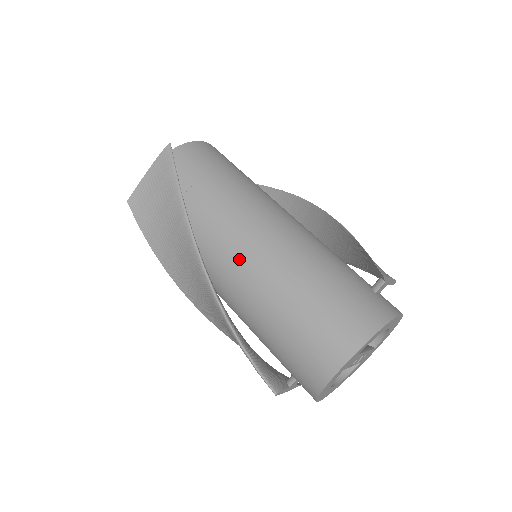
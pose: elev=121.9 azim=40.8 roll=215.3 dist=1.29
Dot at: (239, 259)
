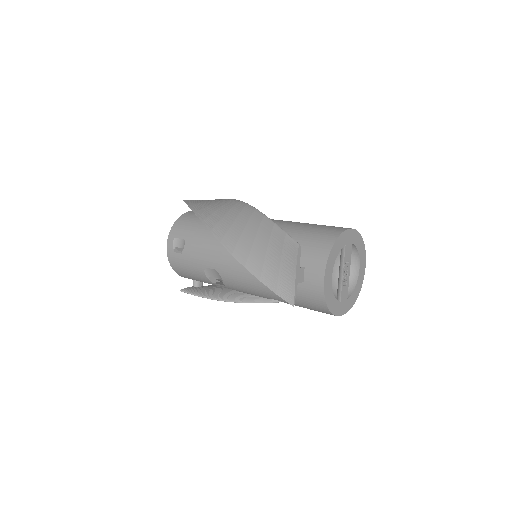
Dot at: occluded
